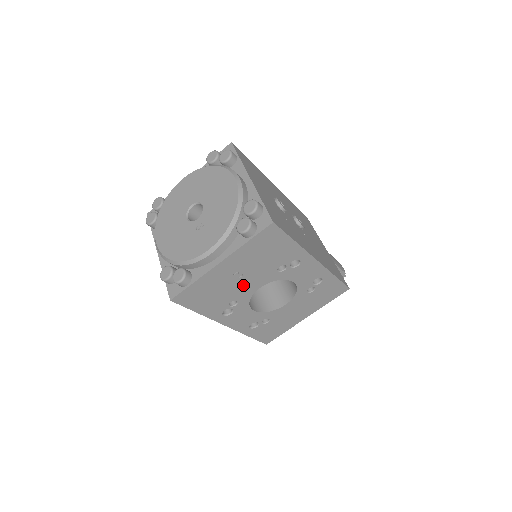
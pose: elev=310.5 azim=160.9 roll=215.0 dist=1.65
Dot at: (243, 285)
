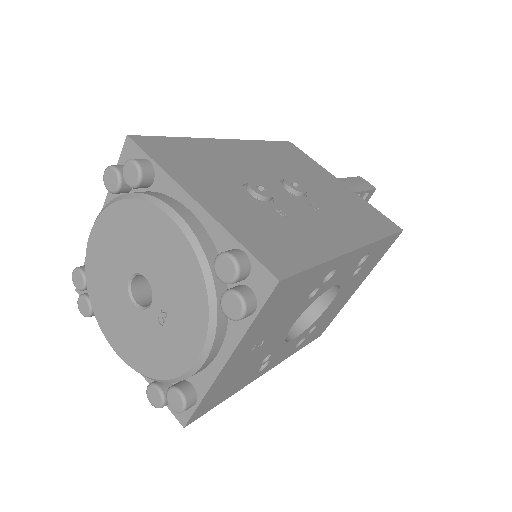
Dot at: (270, 342)
